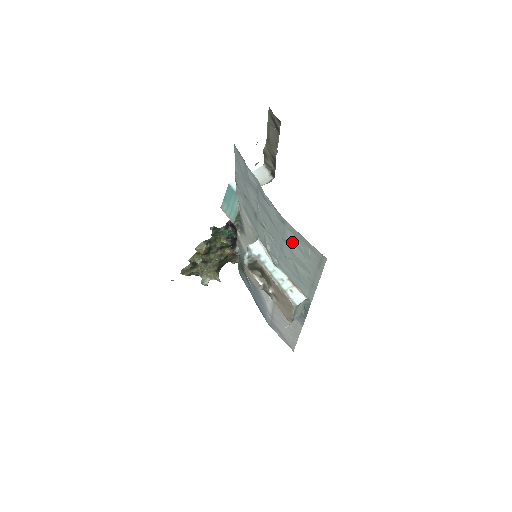
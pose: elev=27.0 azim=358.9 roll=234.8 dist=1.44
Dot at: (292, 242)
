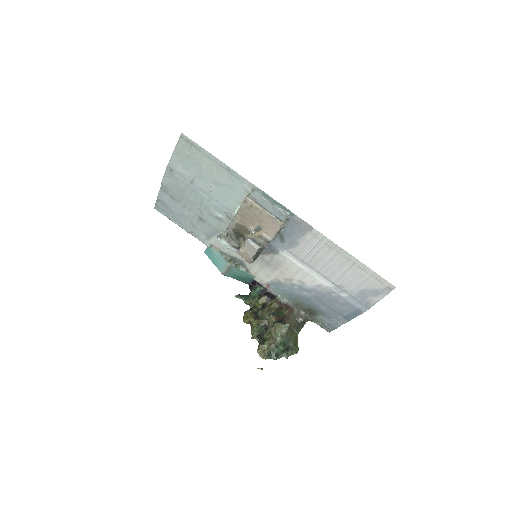
Dot at: (188, 171)
